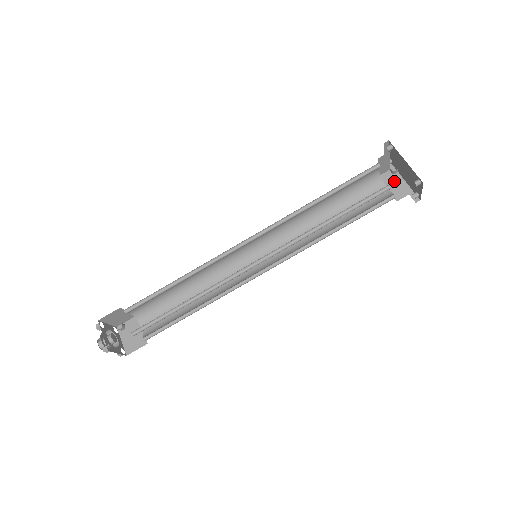
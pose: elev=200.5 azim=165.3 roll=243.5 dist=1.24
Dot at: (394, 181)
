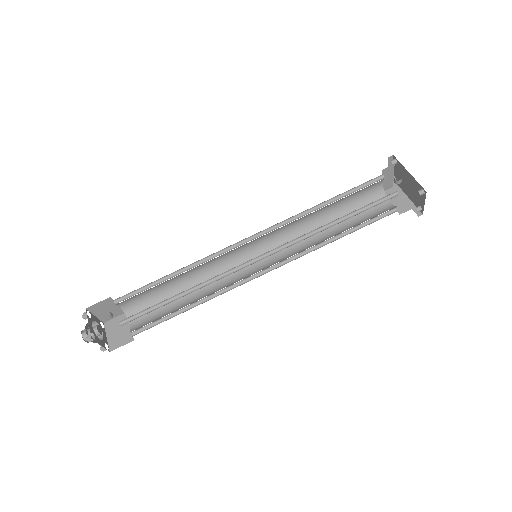
Dot at: (397, 197)
